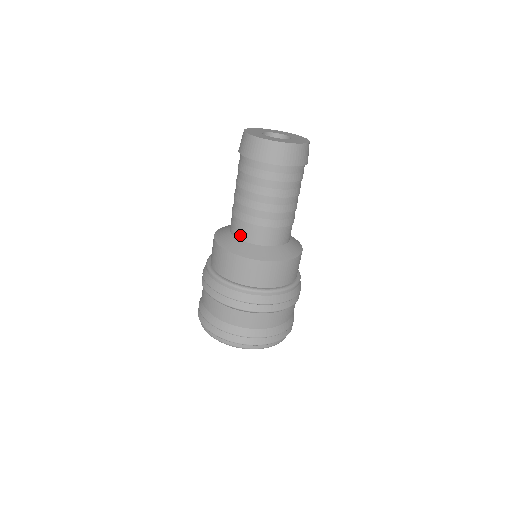
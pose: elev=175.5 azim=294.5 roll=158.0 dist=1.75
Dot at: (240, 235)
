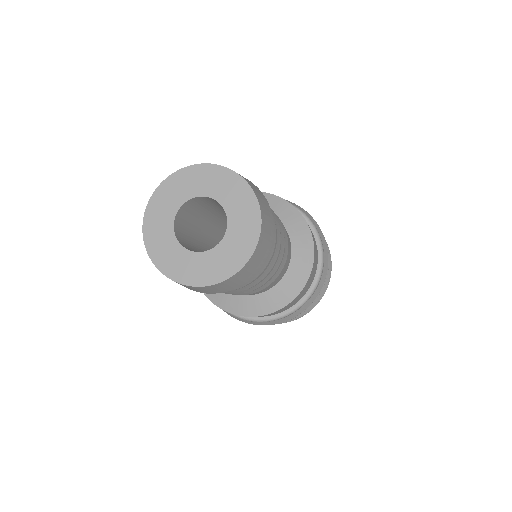
Dot at: occluded
